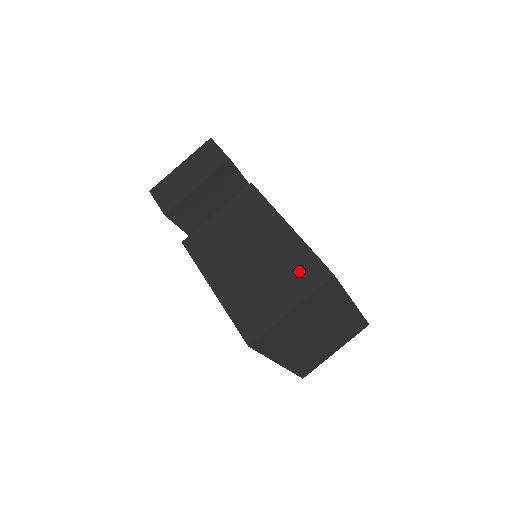
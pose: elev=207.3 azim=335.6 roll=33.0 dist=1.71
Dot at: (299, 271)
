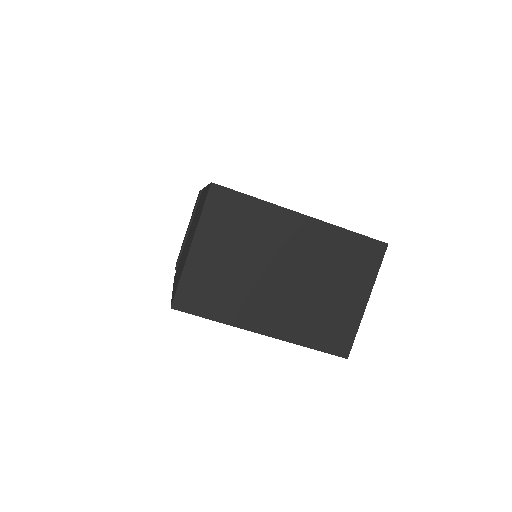
Dot at: occluded
